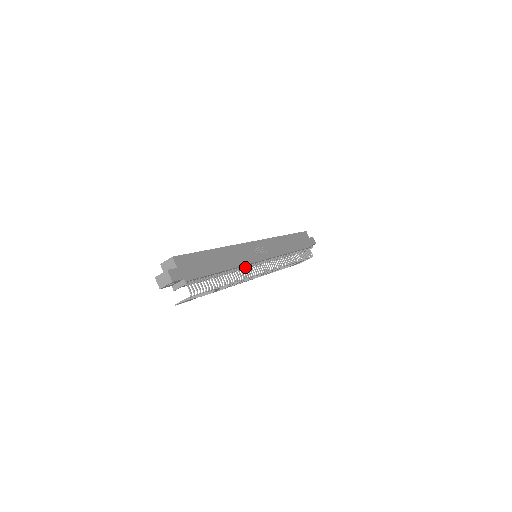
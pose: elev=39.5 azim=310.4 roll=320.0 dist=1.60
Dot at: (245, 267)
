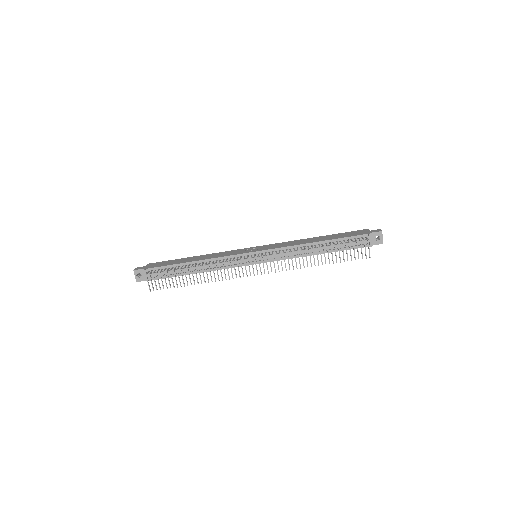
Dot at: occluded
